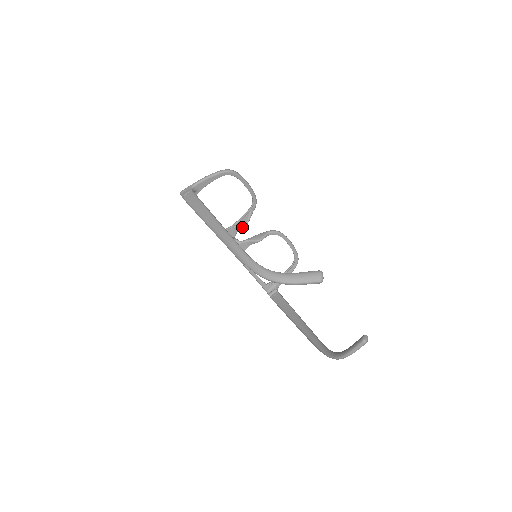
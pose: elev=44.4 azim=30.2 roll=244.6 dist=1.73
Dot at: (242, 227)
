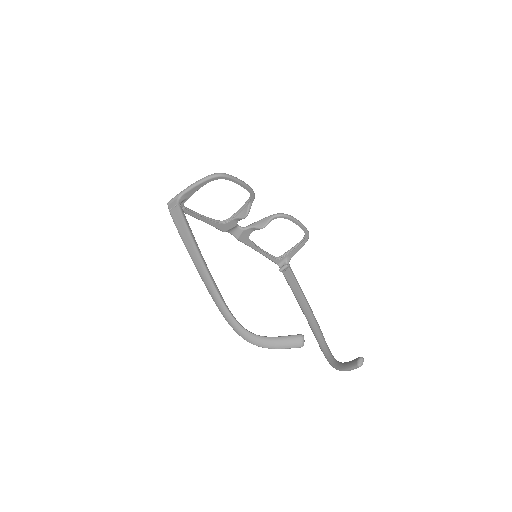
Dot at: occluded
